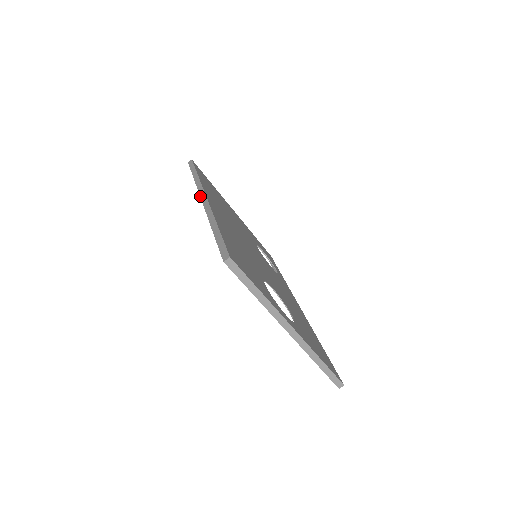
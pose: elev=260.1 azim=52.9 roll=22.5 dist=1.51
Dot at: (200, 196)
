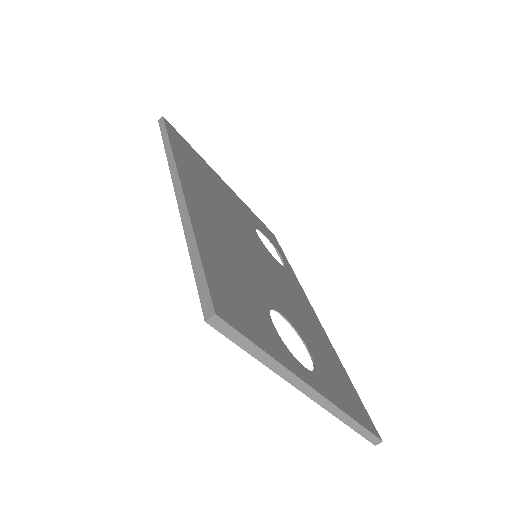
Dot at: (172, 181)
